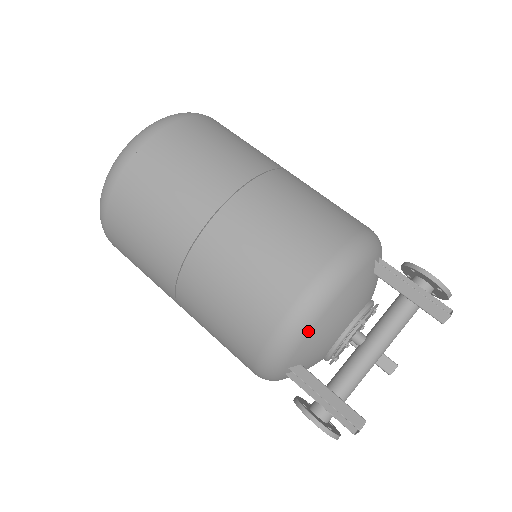
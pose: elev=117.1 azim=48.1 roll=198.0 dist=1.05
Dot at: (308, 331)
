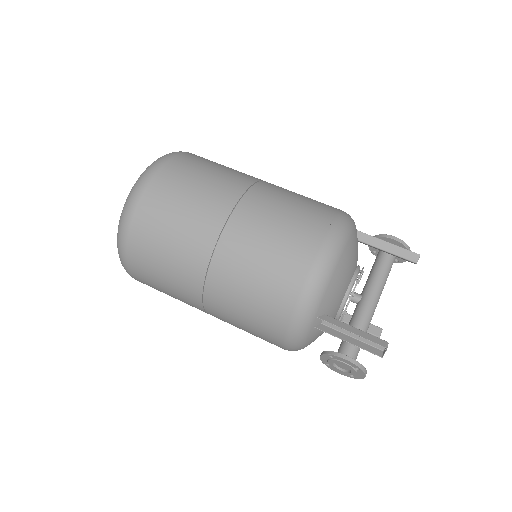
Dot at: (331, 275)
